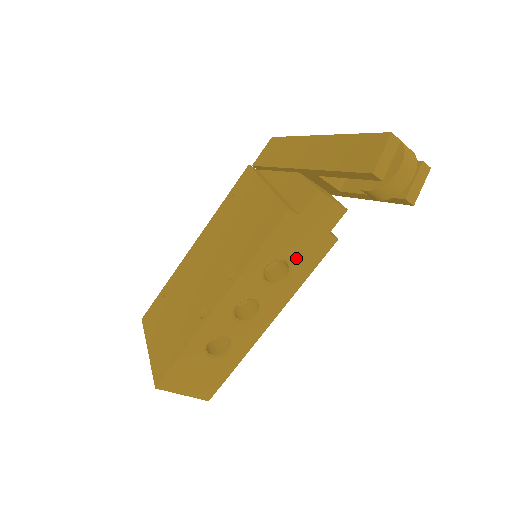
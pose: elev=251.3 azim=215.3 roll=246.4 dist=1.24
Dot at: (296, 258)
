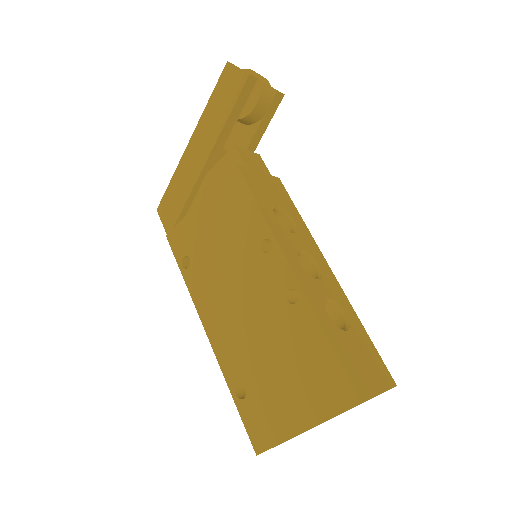
Dot at: (279, 202)
